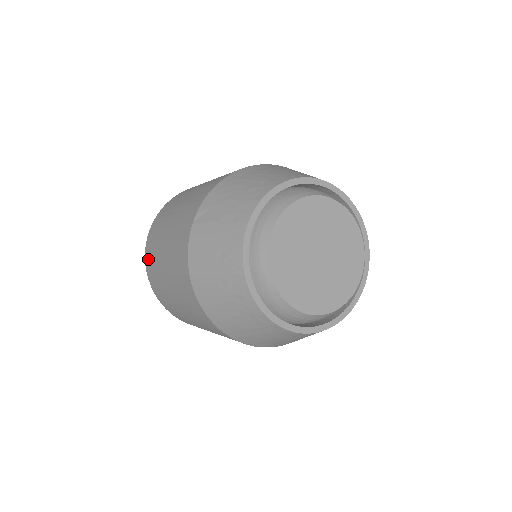
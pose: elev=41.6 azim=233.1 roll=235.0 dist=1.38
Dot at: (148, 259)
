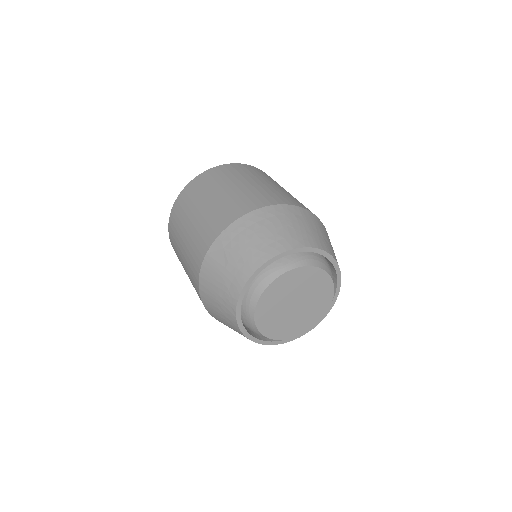
Dot at: (171, 229)
